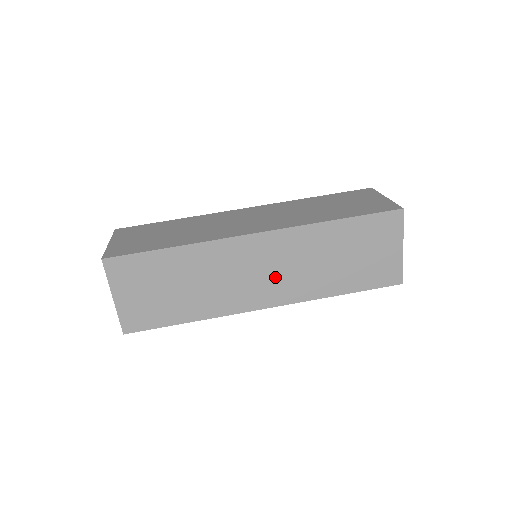
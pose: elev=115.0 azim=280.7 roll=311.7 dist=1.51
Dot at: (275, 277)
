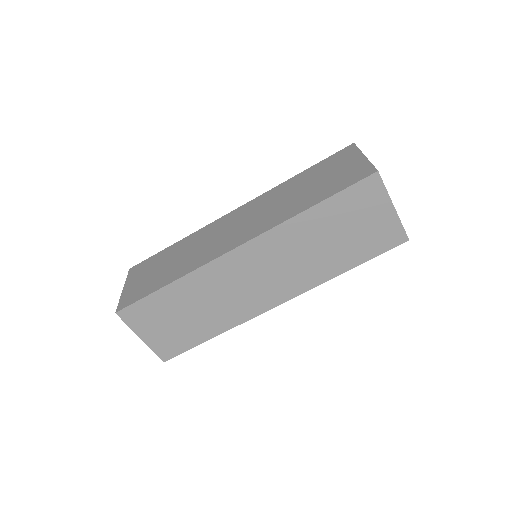
Dot at: (273, 277)
